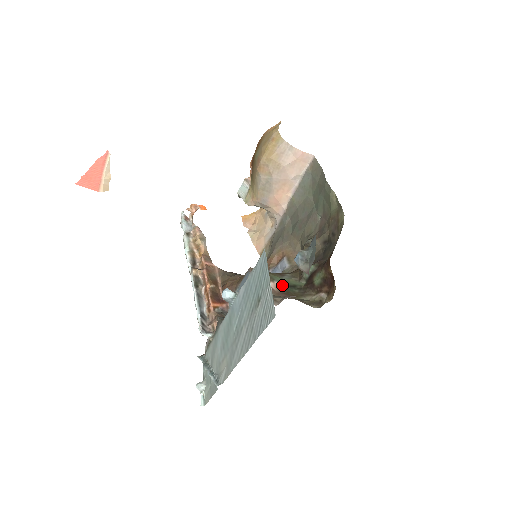
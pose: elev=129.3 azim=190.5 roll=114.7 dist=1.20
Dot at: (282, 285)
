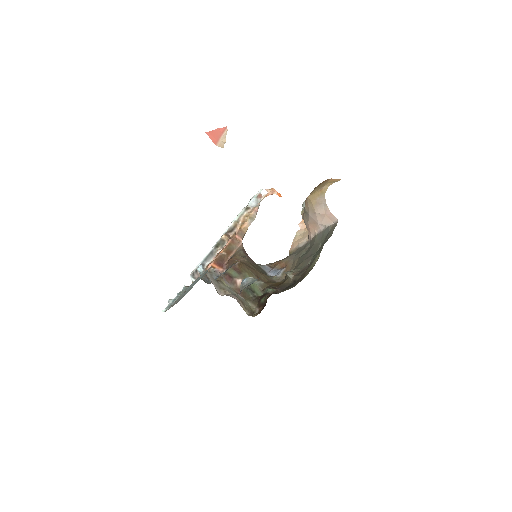
Dot at: occluded
